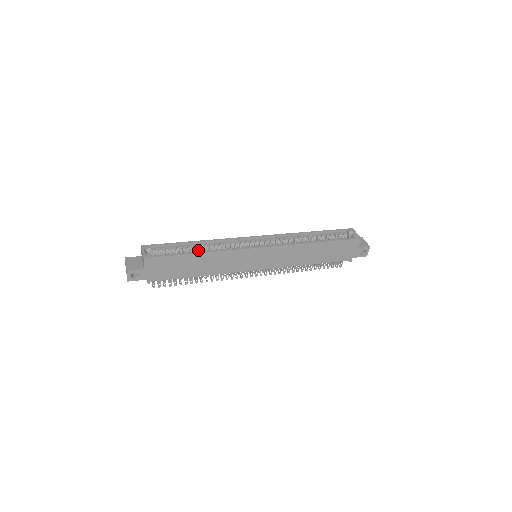
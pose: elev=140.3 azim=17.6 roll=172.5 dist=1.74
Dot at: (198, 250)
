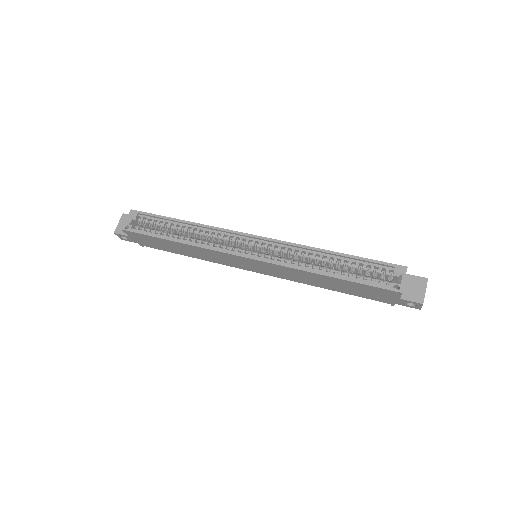
Dot at: (184, 232)
